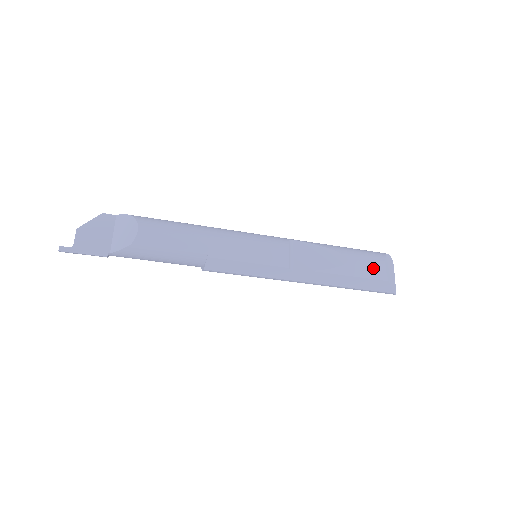
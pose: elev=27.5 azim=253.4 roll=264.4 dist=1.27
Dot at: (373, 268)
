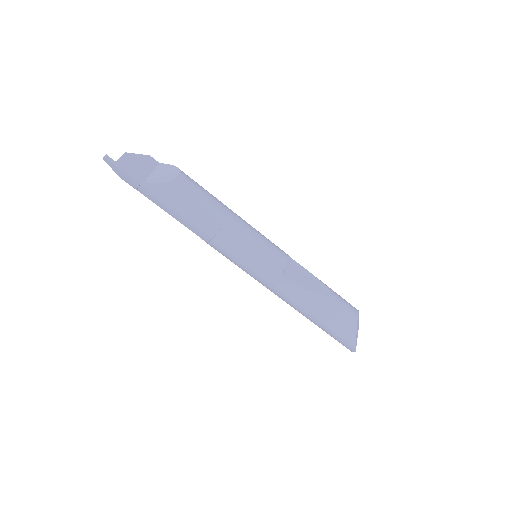
Dot at: (348, 312)
